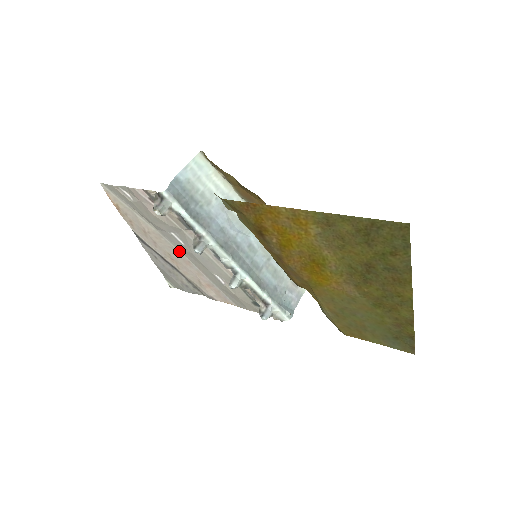
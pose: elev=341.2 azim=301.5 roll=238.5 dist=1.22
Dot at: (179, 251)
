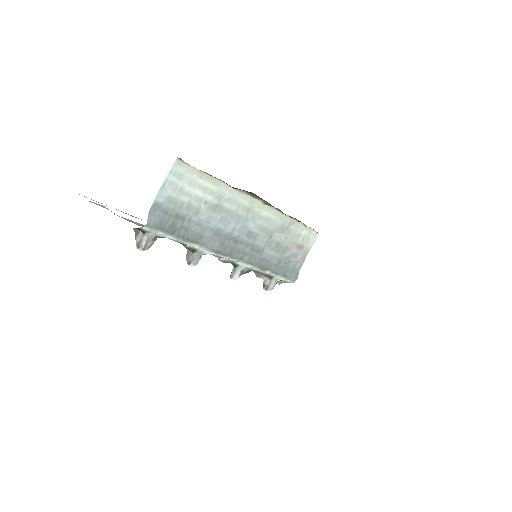
Dot at: occluded
